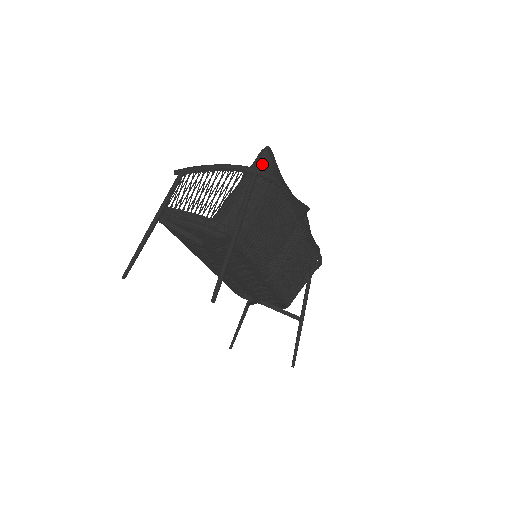
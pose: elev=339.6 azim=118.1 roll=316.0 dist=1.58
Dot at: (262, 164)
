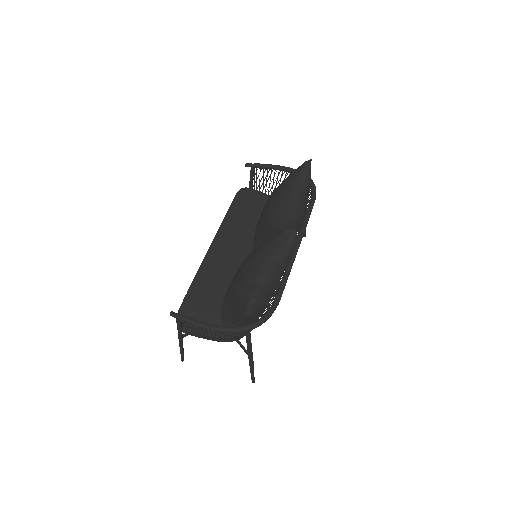
Dot at: (250, 318)
